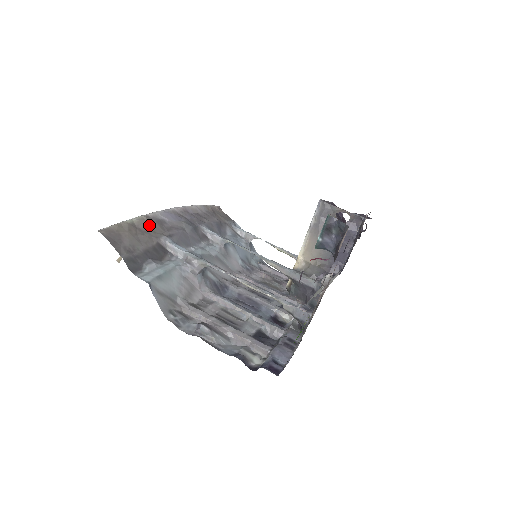
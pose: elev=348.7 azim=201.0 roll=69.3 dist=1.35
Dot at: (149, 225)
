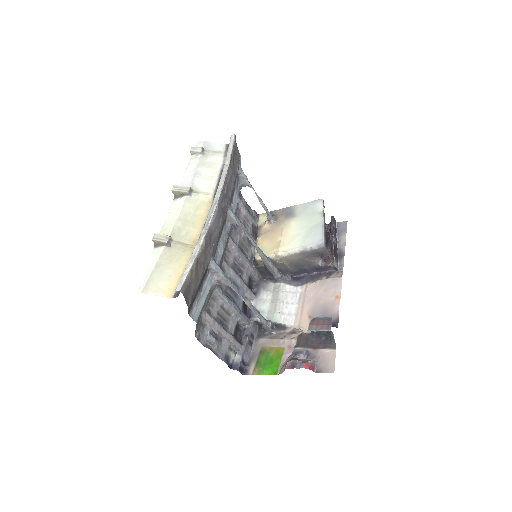
Dot at: (205, 251)
